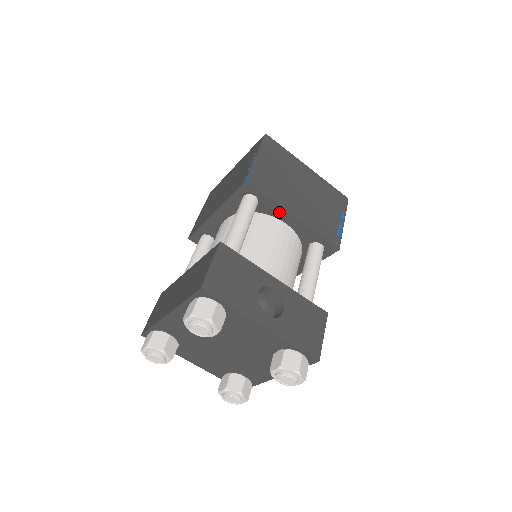
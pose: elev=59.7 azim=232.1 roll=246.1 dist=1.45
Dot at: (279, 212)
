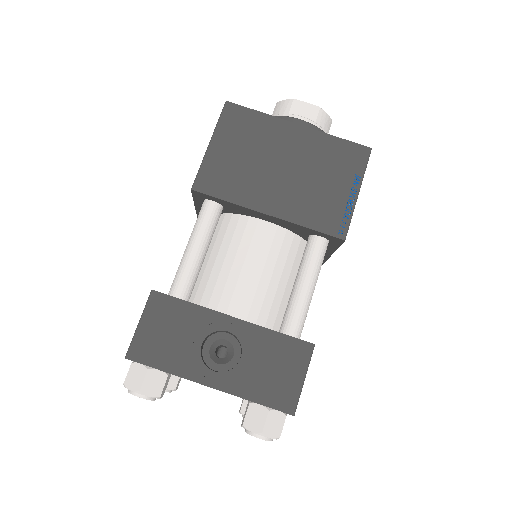
Dot at: (249, 212)
